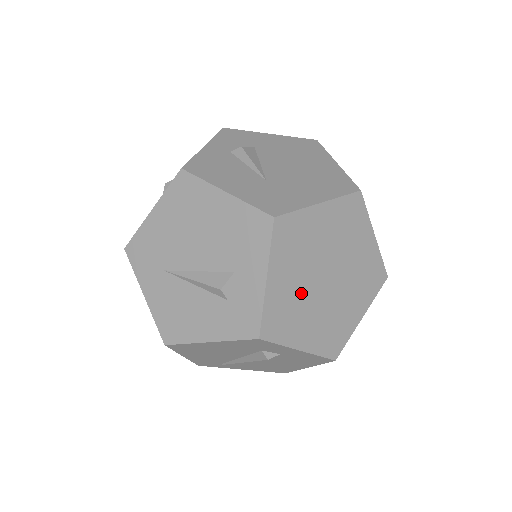
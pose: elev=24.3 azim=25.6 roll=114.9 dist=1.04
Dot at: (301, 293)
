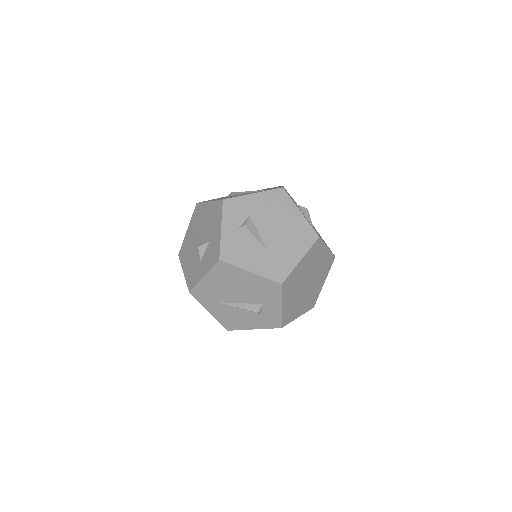
Dot at: (296, 298)
